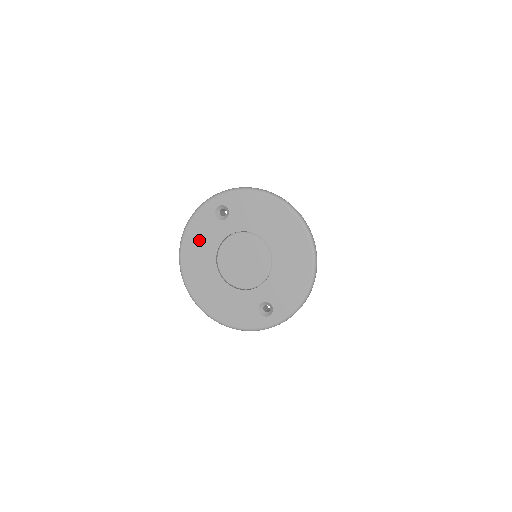
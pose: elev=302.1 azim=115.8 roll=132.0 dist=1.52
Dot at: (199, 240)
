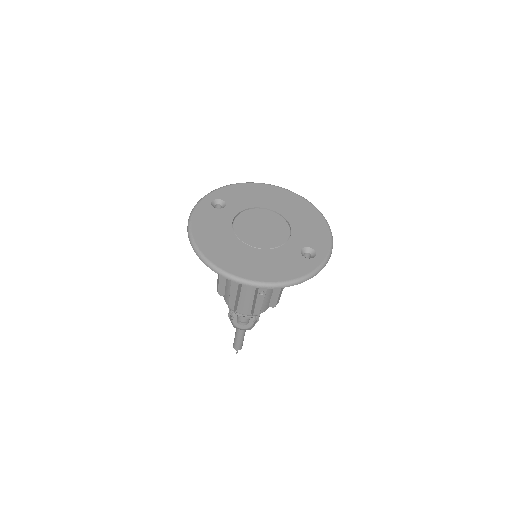
Dot at: (209, 228)
